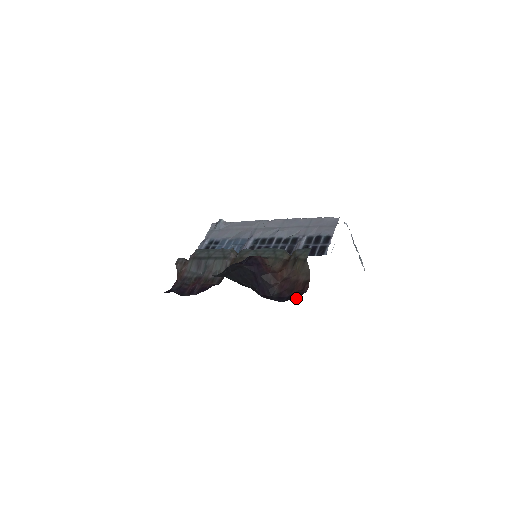
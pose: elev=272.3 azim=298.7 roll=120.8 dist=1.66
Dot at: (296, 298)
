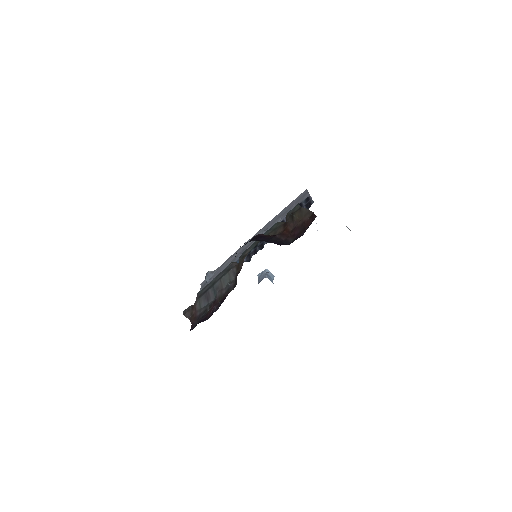
Dot at: occluded
